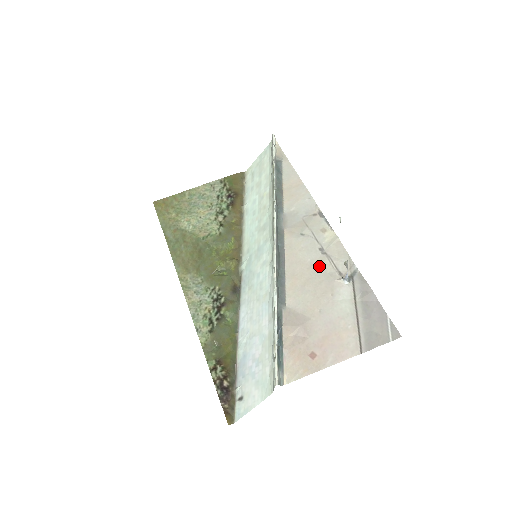
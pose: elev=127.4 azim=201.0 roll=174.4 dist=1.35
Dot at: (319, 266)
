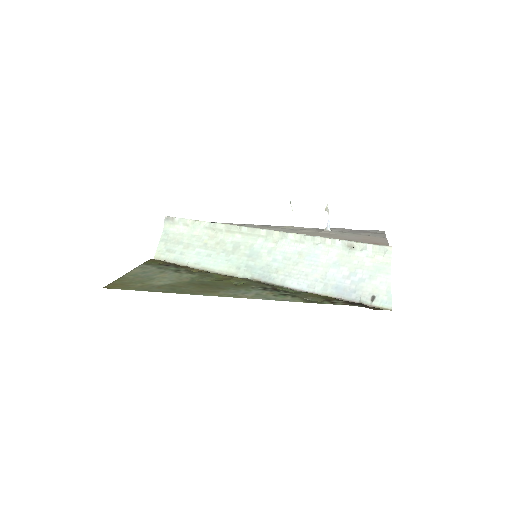
Dot at: (305, 232)
